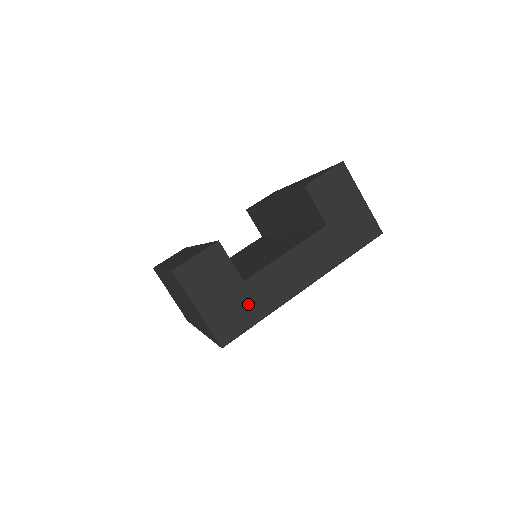
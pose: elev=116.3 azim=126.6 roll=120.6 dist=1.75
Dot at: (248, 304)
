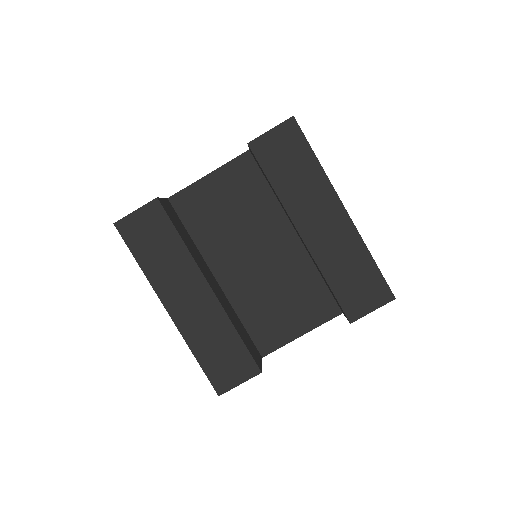
Dot at: occluded
